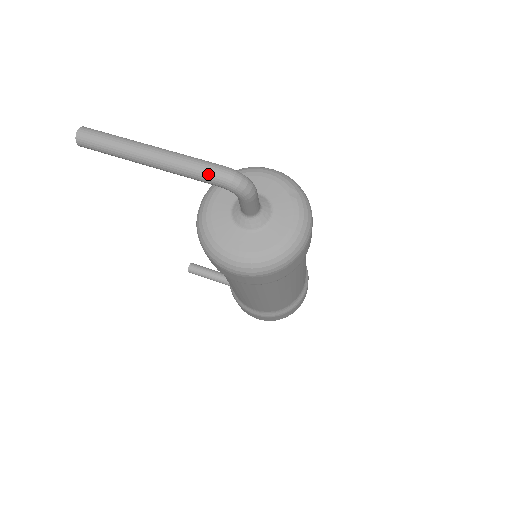
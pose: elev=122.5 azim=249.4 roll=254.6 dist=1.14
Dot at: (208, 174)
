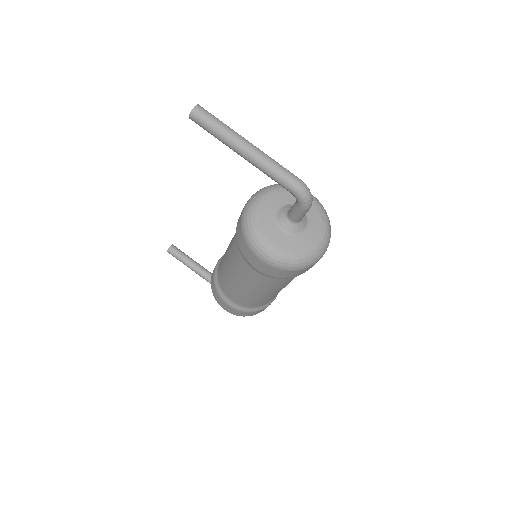
Dot at: (287, 180)
